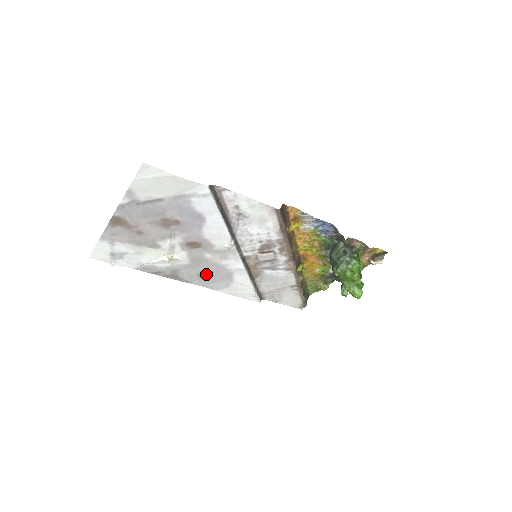
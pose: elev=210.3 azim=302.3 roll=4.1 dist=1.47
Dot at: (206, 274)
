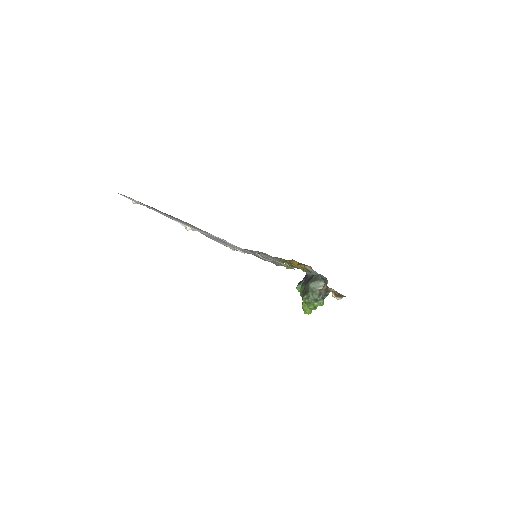
Dot at: occluded
